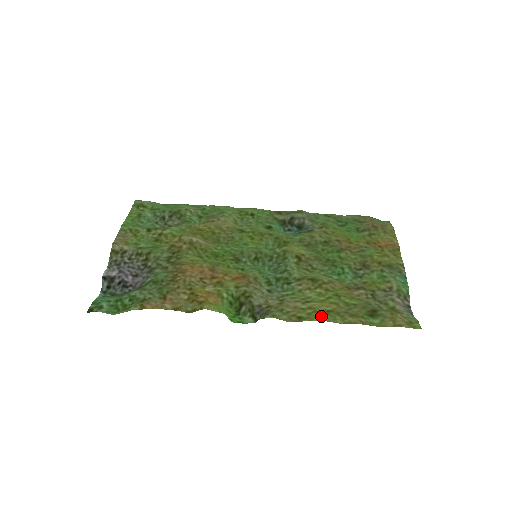
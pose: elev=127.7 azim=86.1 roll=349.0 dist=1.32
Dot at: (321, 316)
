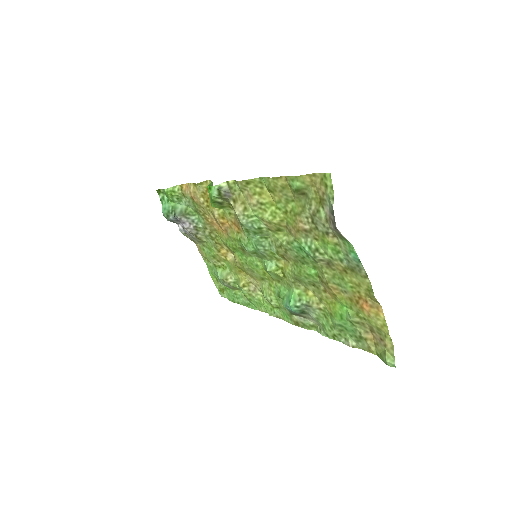
Dot at: (263, 182)
